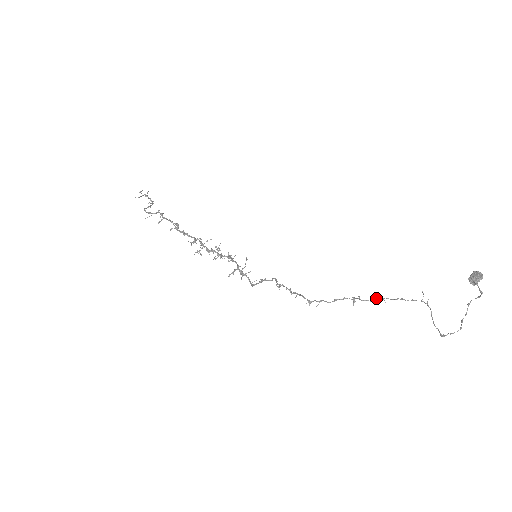
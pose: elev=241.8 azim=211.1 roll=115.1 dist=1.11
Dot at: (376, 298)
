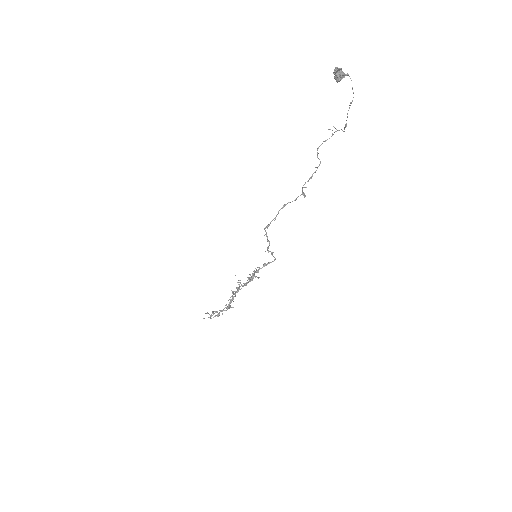
Dot at: (312, 174)
